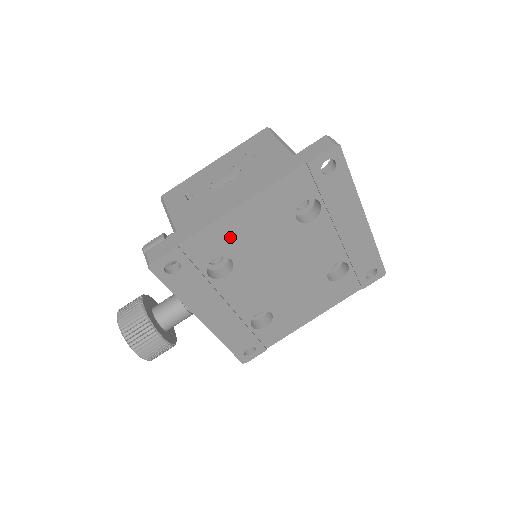
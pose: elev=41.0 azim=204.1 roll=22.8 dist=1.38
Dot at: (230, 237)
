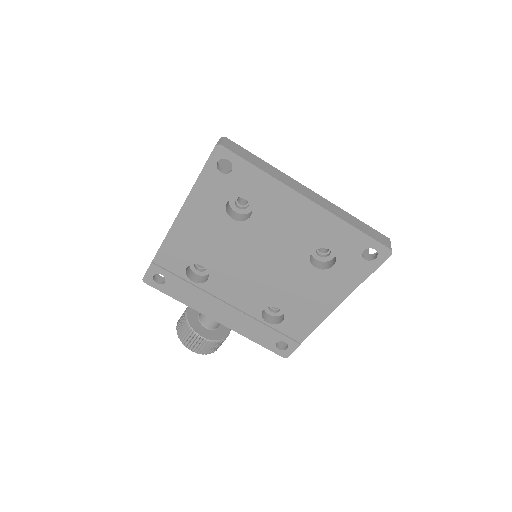
Dot at: (186, 247)
